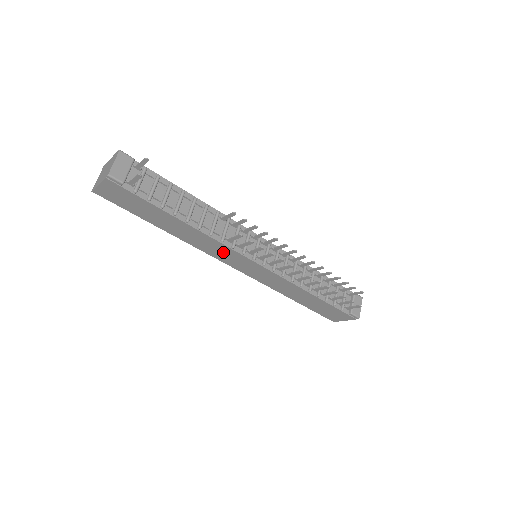
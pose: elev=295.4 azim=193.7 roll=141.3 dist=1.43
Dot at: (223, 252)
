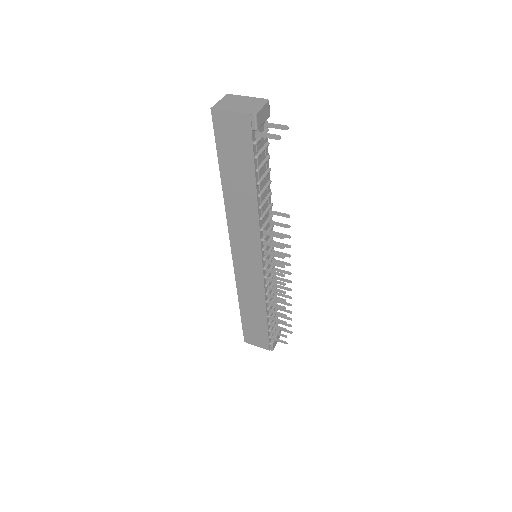
Dot at: (247, 237)
